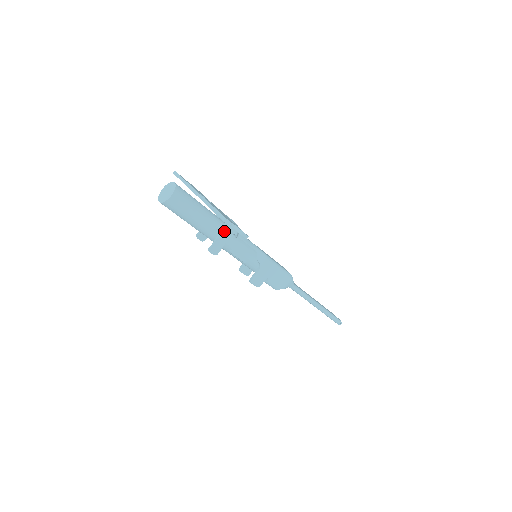
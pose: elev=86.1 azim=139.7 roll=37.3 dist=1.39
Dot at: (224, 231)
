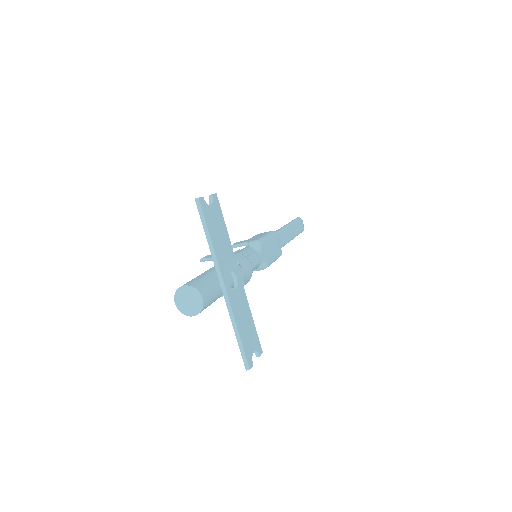
Dot at: occluded
